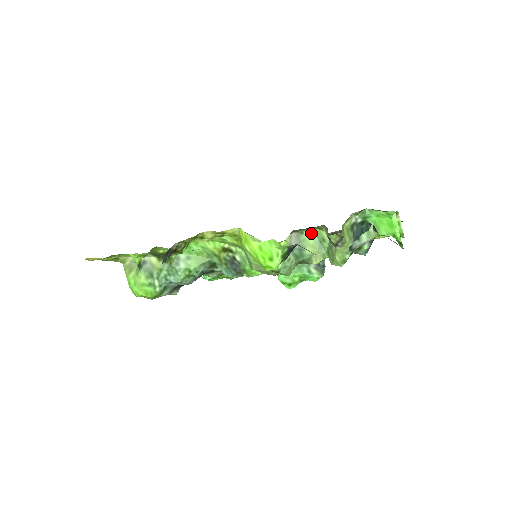
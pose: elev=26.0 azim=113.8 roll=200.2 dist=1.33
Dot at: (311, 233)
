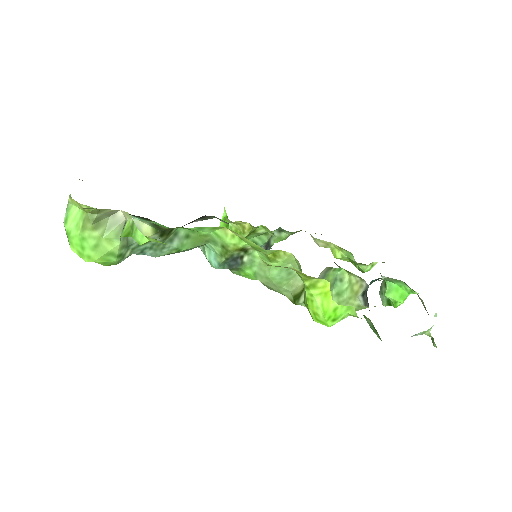
Dot at: (336, 270)
